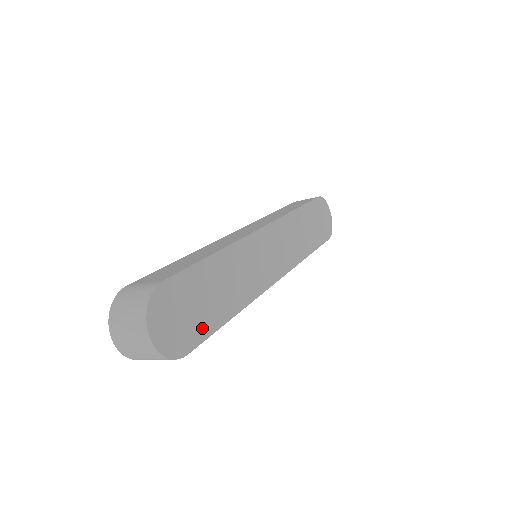
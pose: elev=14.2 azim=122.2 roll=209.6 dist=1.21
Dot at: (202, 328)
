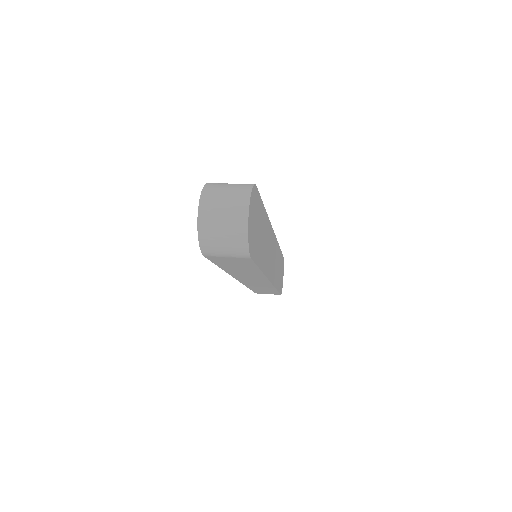
Dot at: (256, 251)
